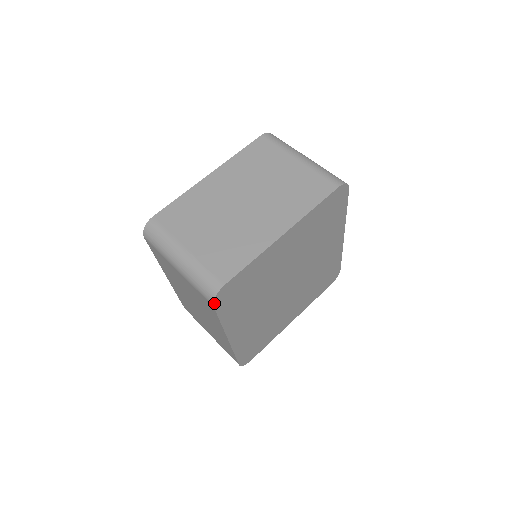
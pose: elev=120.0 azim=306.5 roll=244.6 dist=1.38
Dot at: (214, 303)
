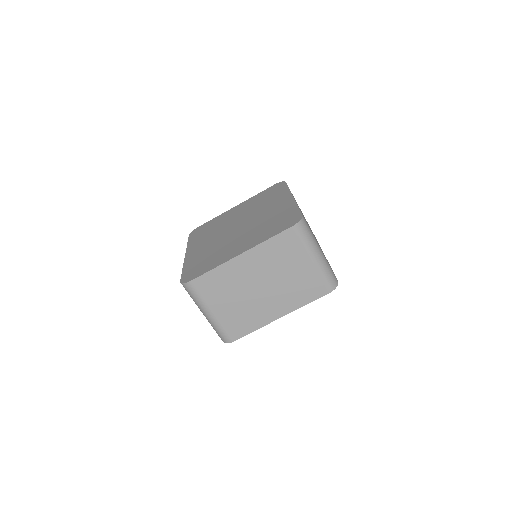
Dot at: (223, 341)
